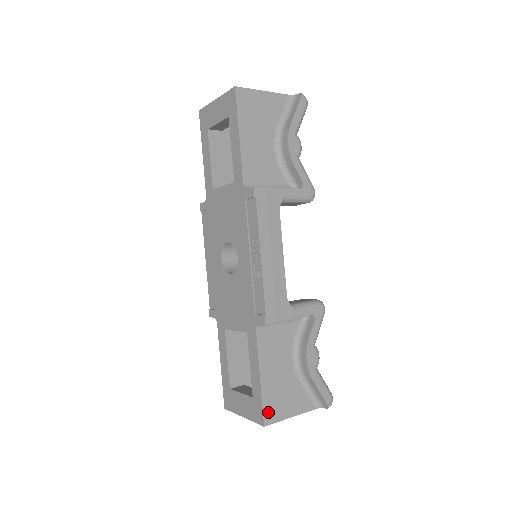
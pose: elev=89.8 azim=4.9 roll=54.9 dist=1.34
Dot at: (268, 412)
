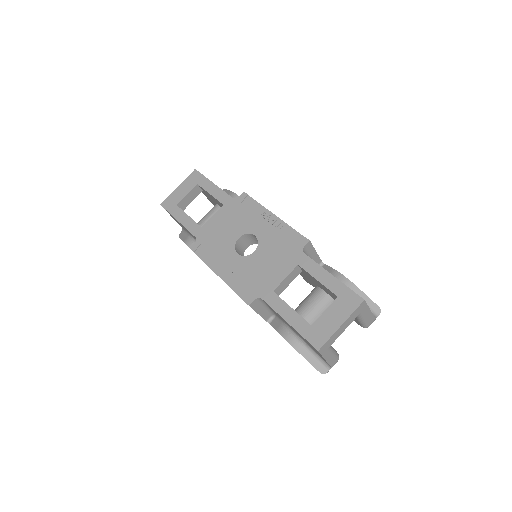
Dot at: (357, 295)
